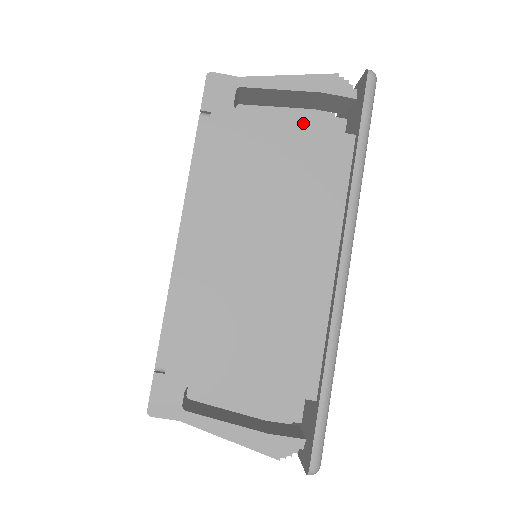
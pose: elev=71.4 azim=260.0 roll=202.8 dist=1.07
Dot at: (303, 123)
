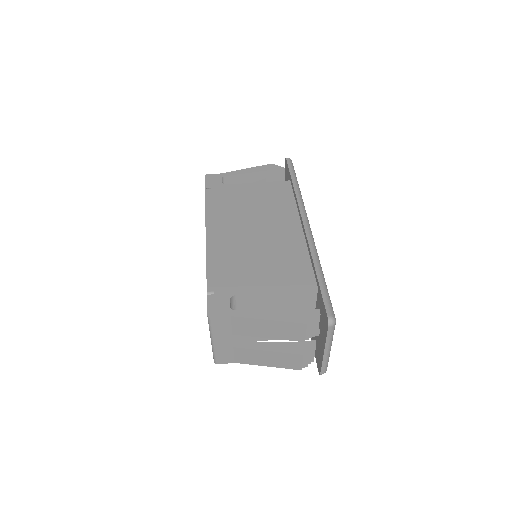
Dot at: occluded
